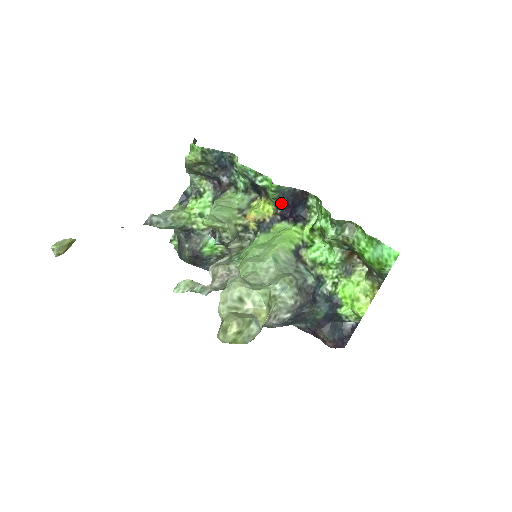
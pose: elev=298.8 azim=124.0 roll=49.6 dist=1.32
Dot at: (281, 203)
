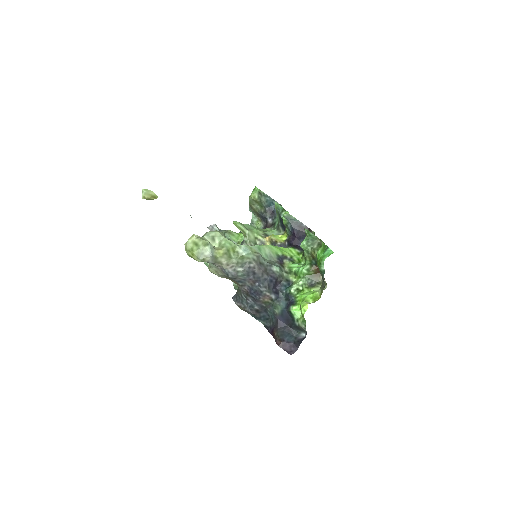
Dot at: (290, 232)
